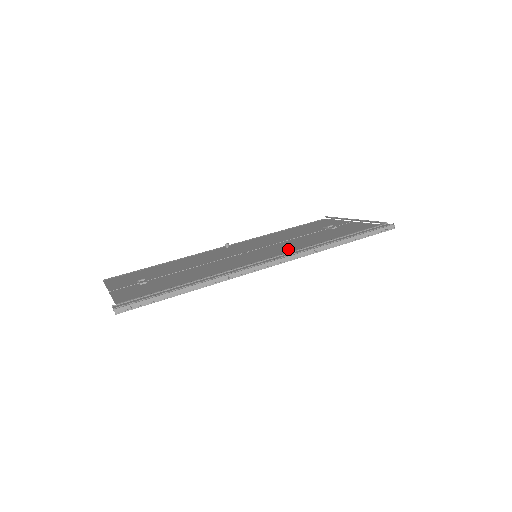
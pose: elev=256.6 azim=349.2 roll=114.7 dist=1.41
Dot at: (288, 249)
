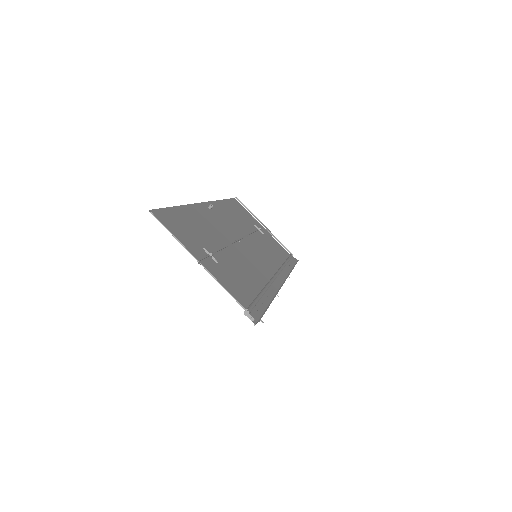
Dot at: (270, 259)
